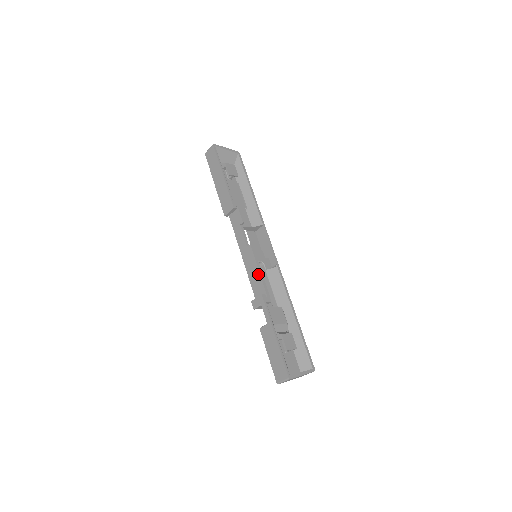
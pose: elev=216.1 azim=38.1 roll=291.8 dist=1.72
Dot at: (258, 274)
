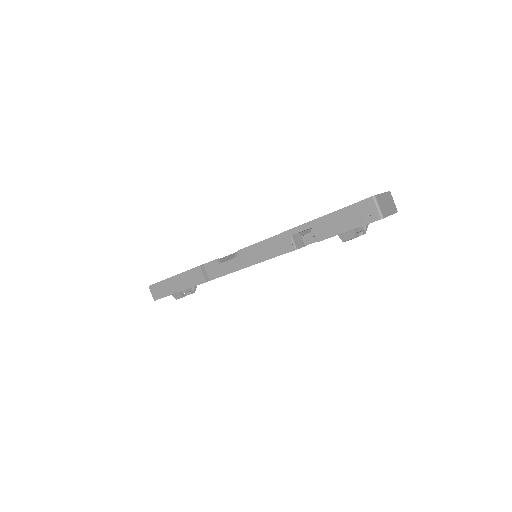
Dot at: (264, 243)
